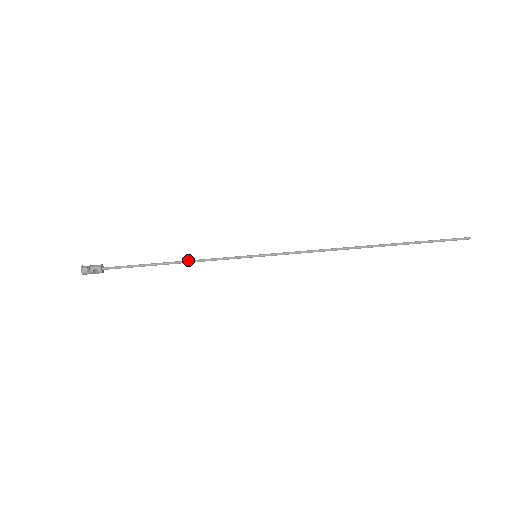
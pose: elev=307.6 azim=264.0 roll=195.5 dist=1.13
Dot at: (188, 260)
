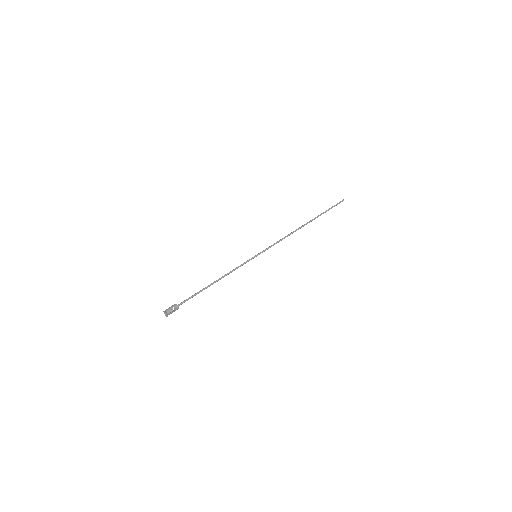
Dot at: (222, 276)
